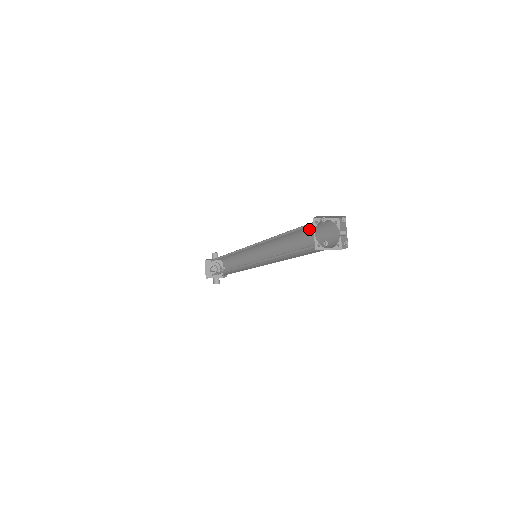
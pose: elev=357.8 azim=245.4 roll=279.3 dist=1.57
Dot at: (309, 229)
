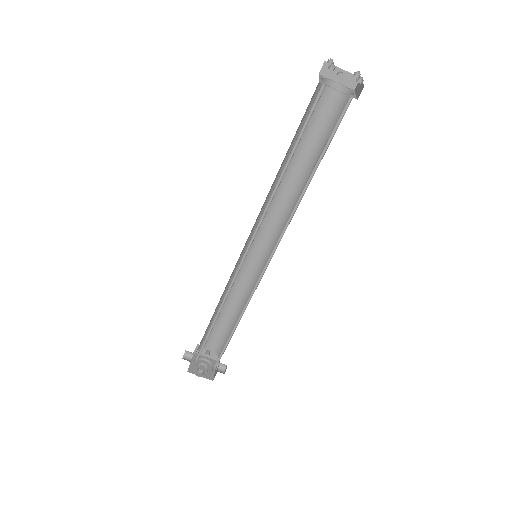
Dot at: (298, 129)
